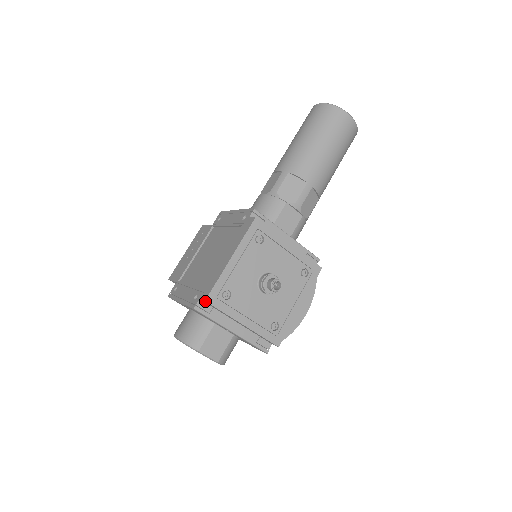
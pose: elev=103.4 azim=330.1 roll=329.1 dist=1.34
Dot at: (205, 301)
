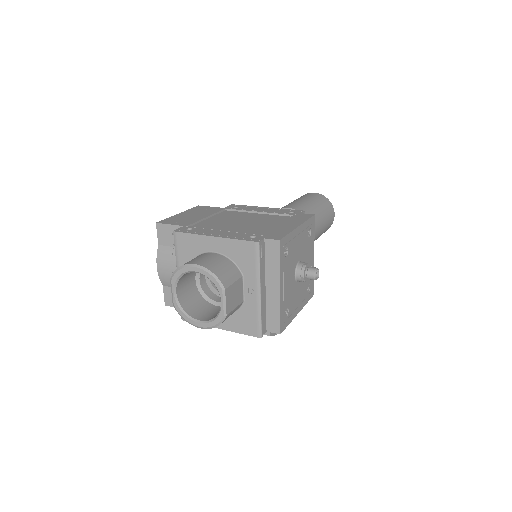
Dot at: (278, 241)
